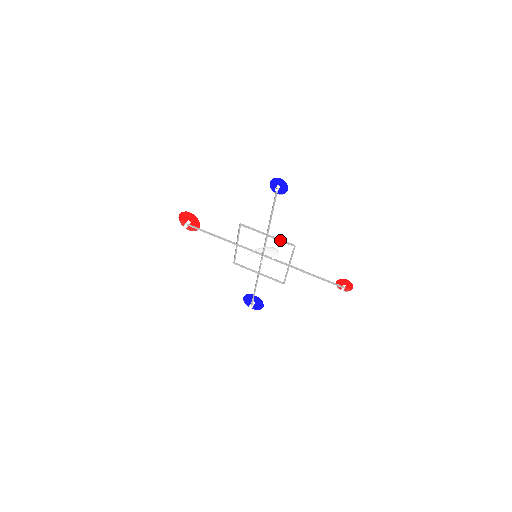
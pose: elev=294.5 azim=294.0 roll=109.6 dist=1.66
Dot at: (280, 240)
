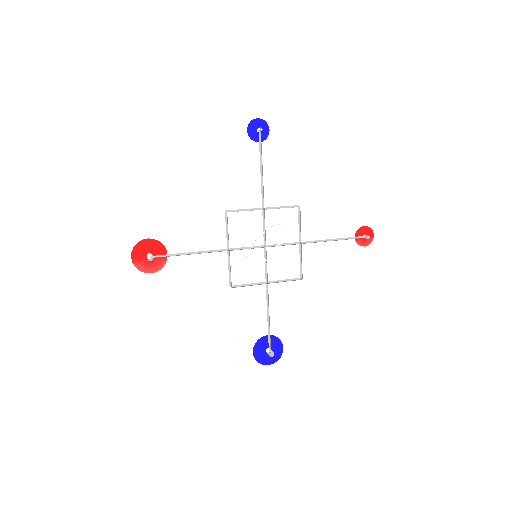
Dot at: occluded
